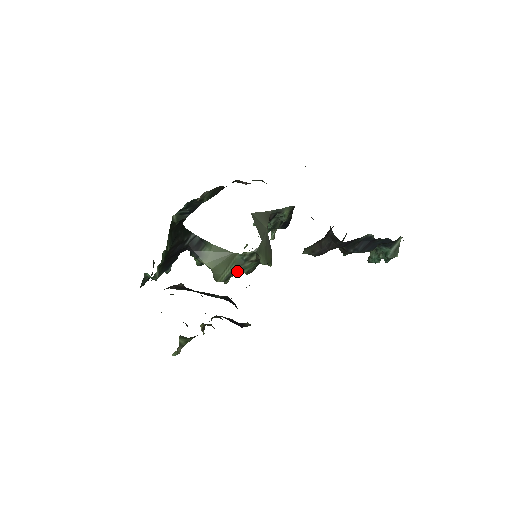
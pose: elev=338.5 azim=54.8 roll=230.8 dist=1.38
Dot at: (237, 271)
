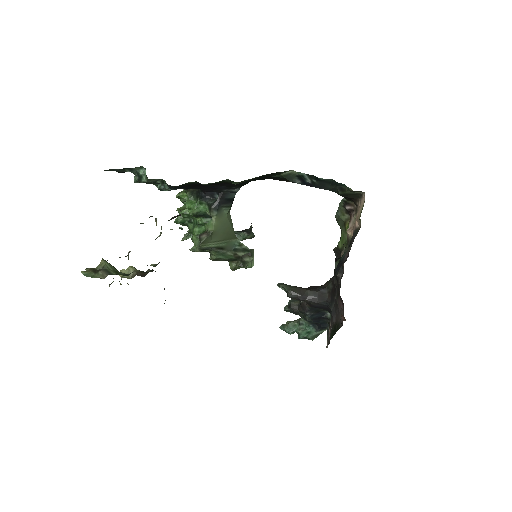
Dot at: (218, 251)
